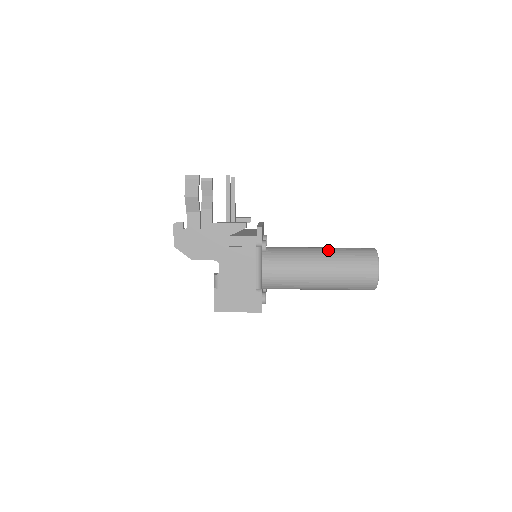
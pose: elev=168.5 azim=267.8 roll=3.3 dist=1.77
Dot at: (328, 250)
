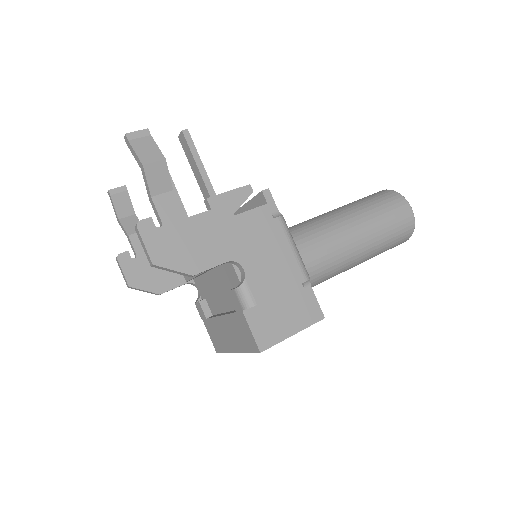
Dot at: (341, 208)
